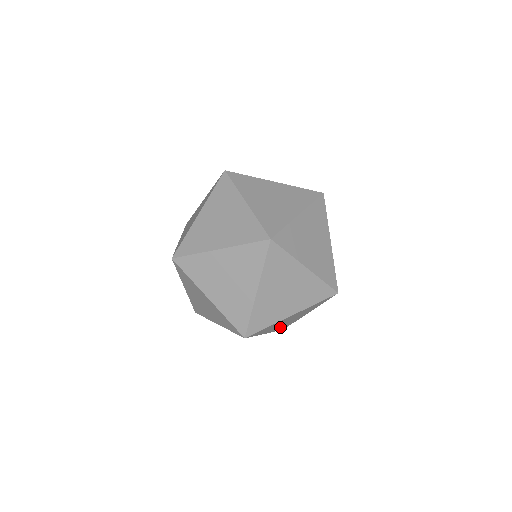
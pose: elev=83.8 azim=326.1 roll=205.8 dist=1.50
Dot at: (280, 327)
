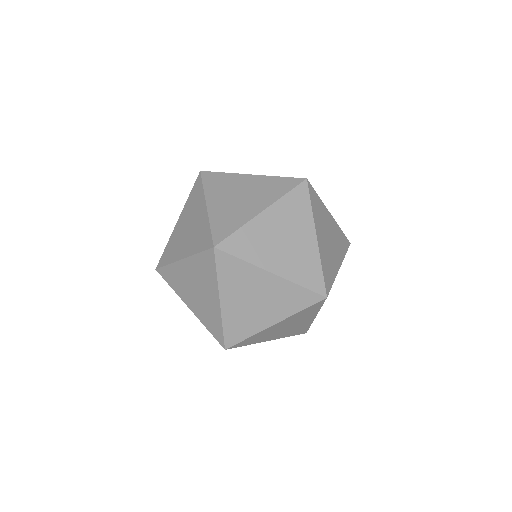
Dot at: (295, 269)
